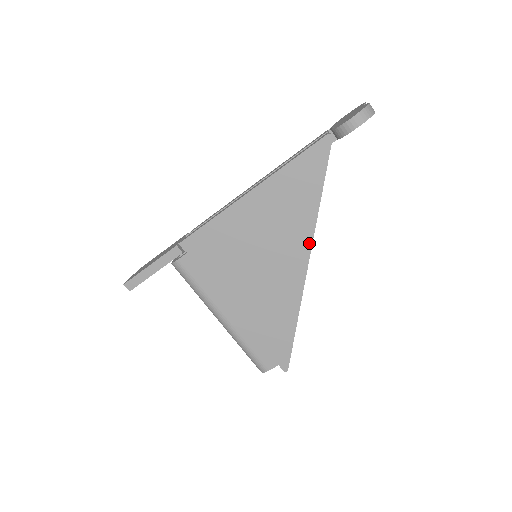
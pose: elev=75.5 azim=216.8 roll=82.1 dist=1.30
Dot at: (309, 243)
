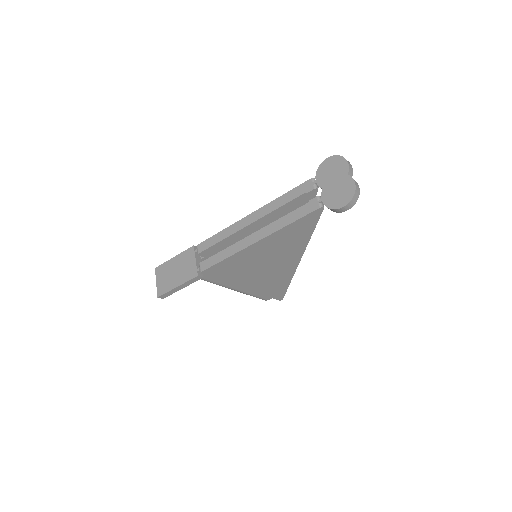
Dot at: (301, 254)
